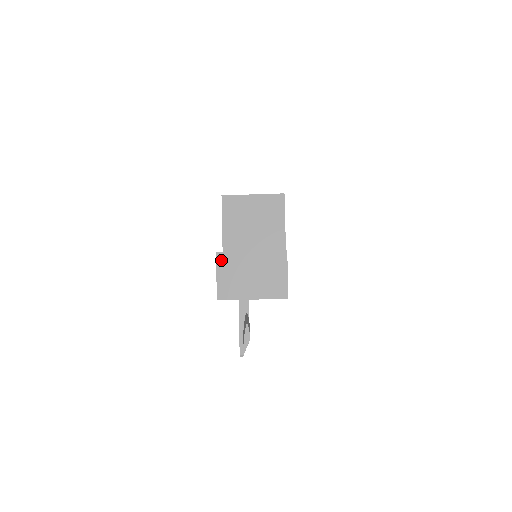
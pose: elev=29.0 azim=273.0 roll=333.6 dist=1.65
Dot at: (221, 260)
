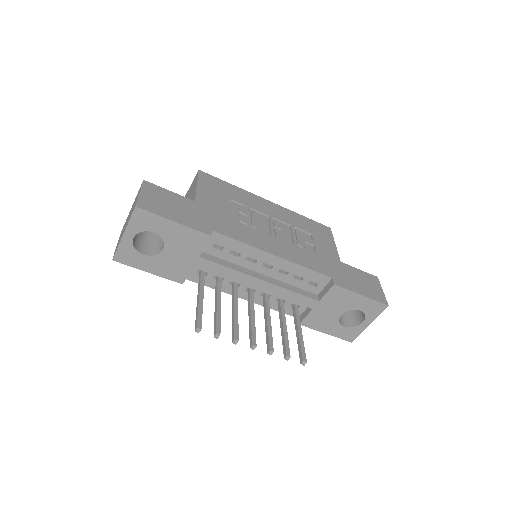
Dot at: occluded
